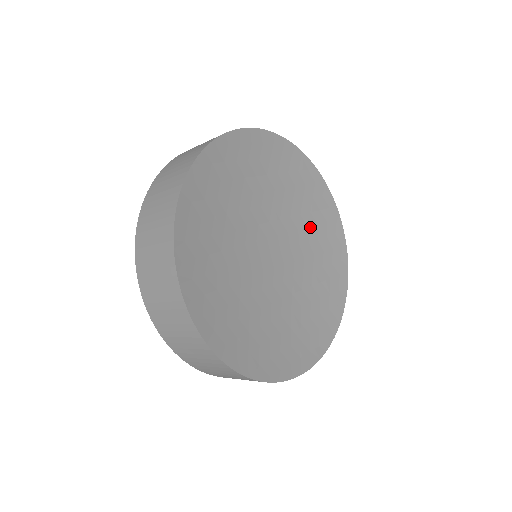
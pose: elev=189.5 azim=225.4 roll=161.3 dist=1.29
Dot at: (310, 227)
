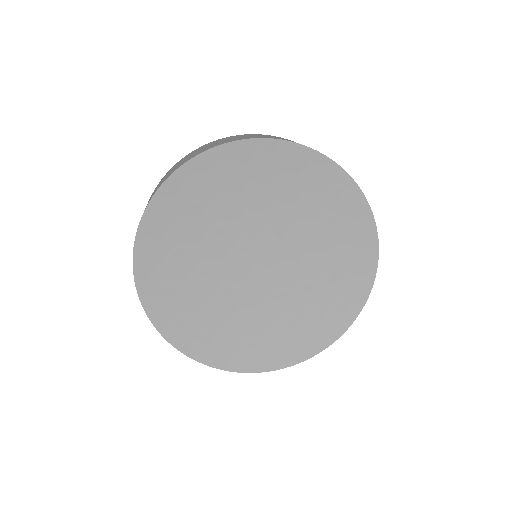
Dot at: (294, 202)
